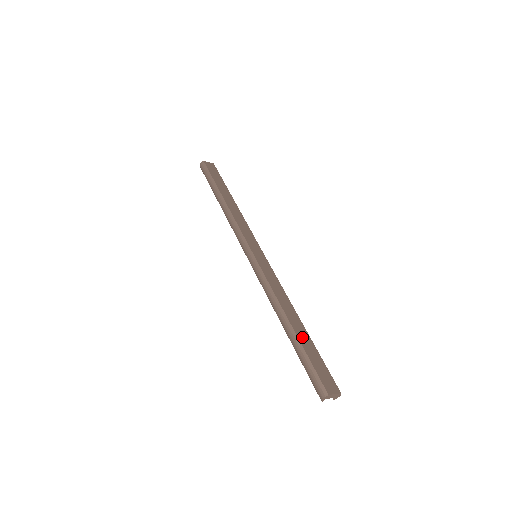
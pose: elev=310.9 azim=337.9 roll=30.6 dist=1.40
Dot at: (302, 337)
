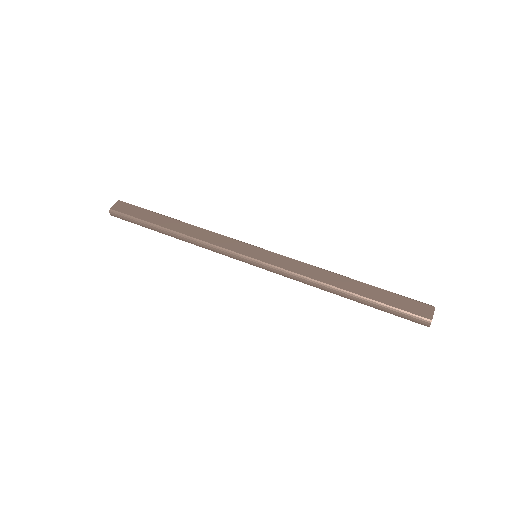
Dot at: (367, 293)
